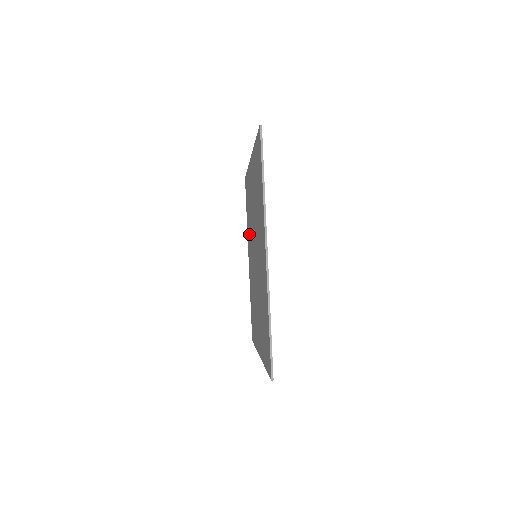
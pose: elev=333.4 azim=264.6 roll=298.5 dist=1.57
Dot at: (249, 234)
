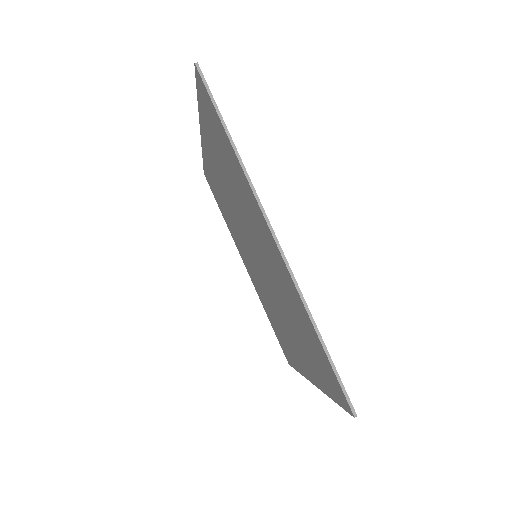
Dot at: (235, 236)
